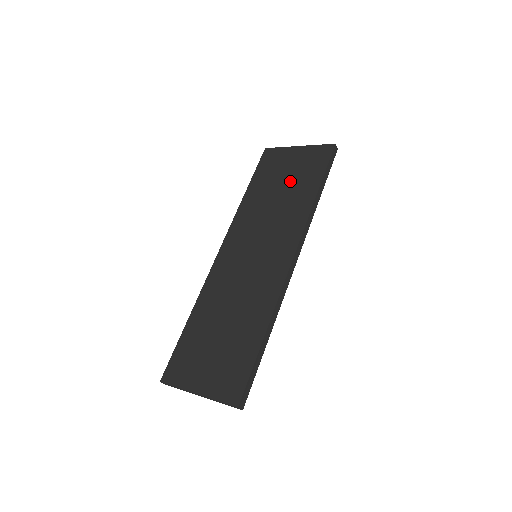
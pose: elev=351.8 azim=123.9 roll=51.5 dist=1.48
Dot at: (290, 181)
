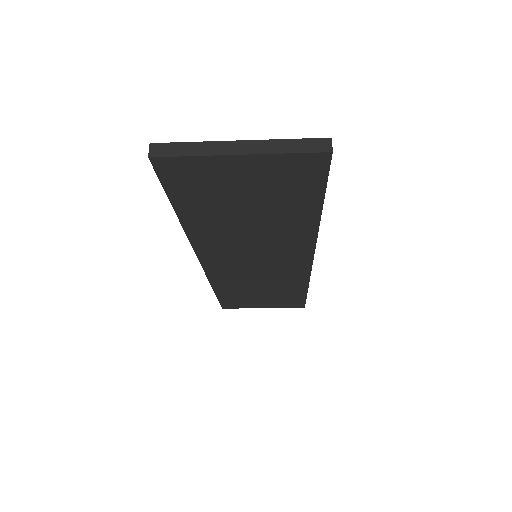
Dot at: occluded
